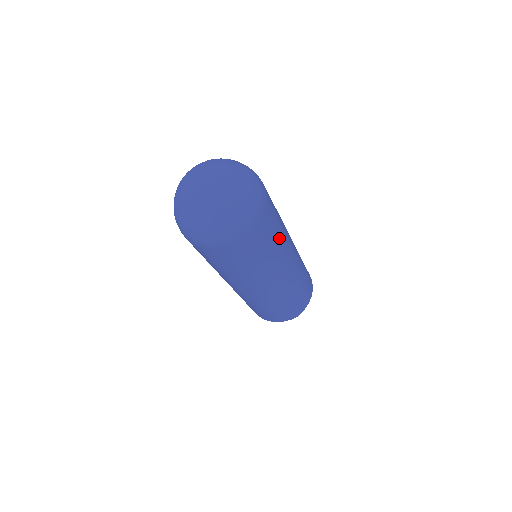
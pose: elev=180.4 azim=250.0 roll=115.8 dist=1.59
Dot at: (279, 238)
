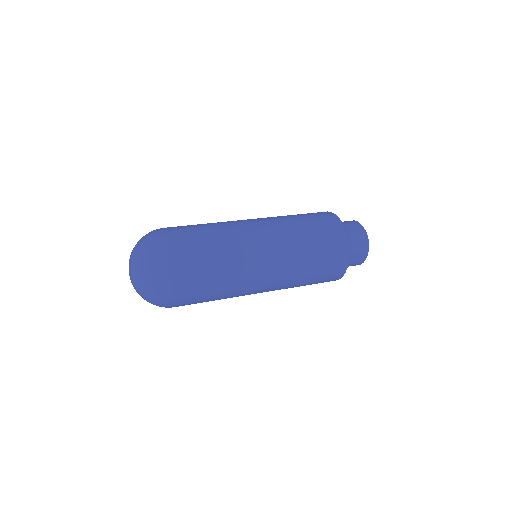
Dot at: (224, 275)
